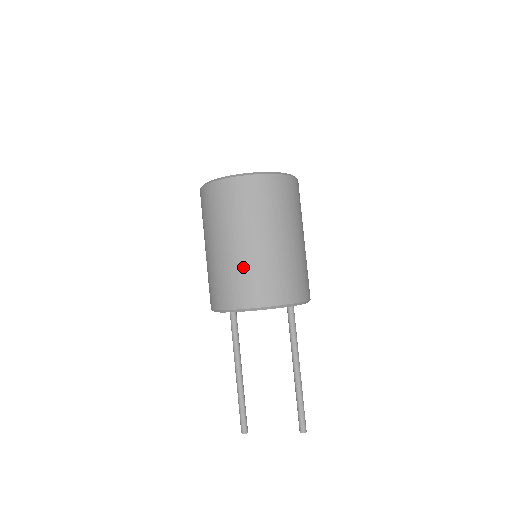
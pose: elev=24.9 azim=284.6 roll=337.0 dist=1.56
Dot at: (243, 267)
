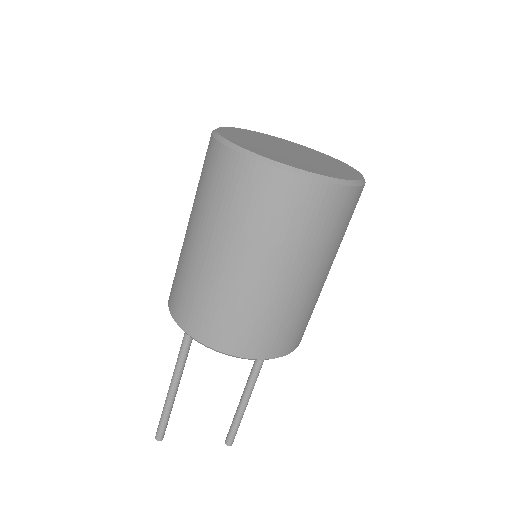
Dot at: (264, 309)
